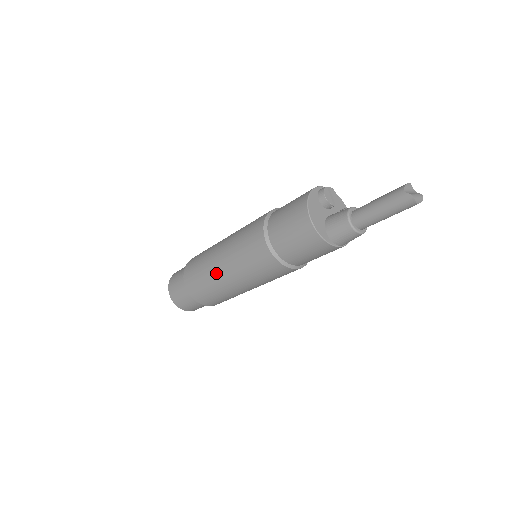
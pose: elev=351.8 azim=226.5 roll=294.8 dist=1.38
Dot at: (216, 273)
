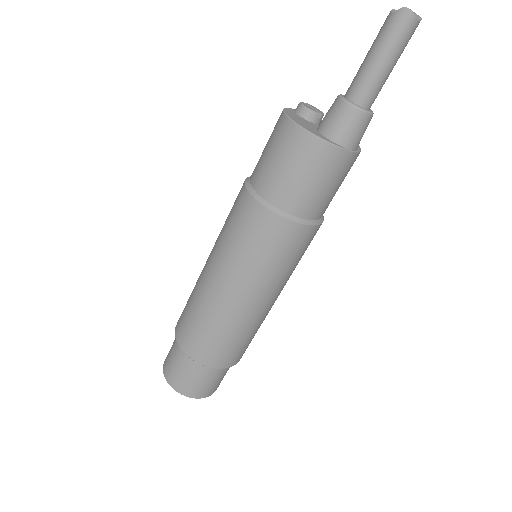
Dot at: (211, 296)
